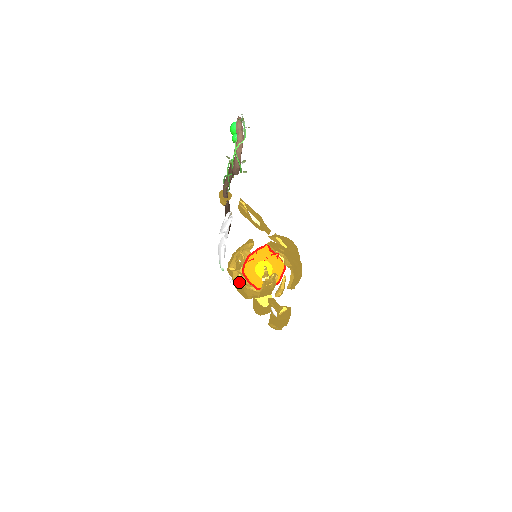
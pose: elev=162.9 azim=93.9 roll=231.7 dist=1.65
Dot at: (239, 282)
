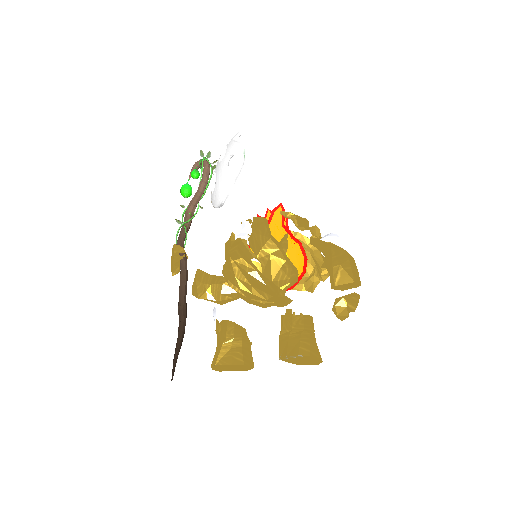
Dot at: (260, 217)
